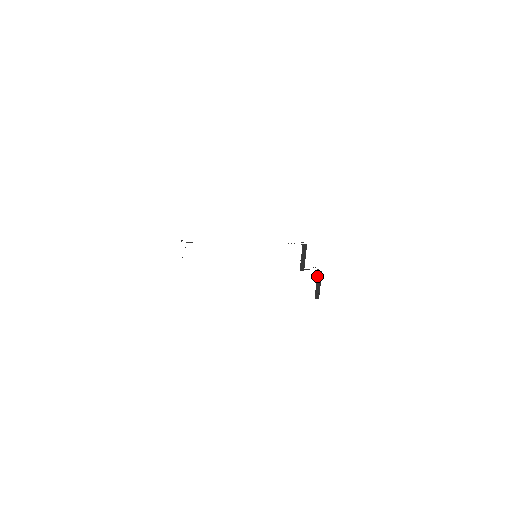
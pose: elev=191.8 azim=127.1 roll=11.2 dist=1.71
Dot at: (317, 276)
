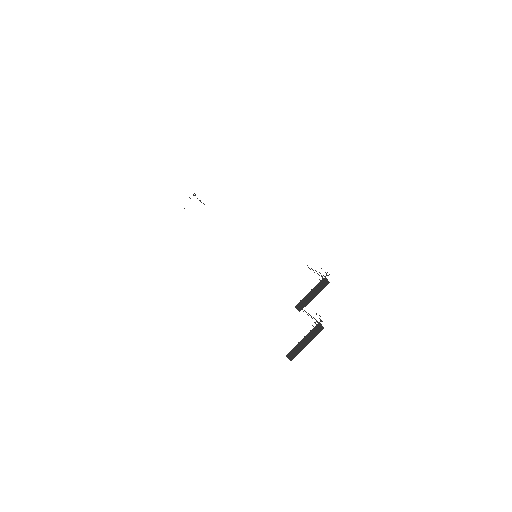
Dot at: (313, 329)
